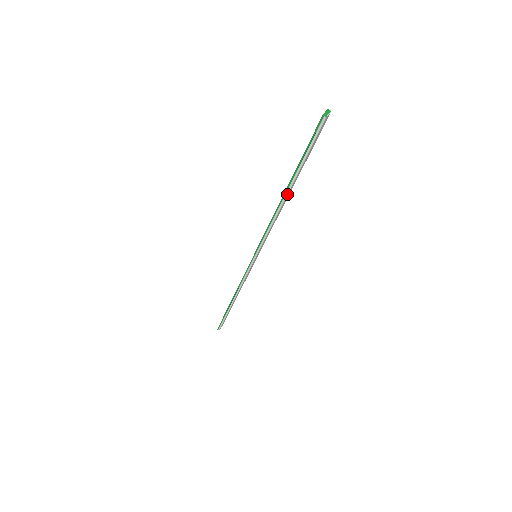
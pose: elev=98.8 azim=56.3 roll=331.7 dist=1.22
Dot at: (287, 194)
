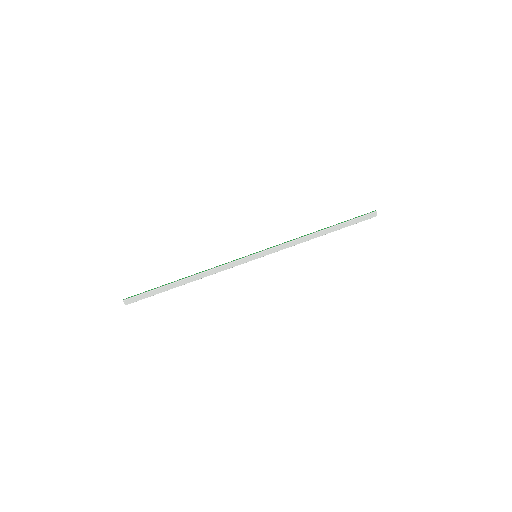
Dot at: (325, 229)
